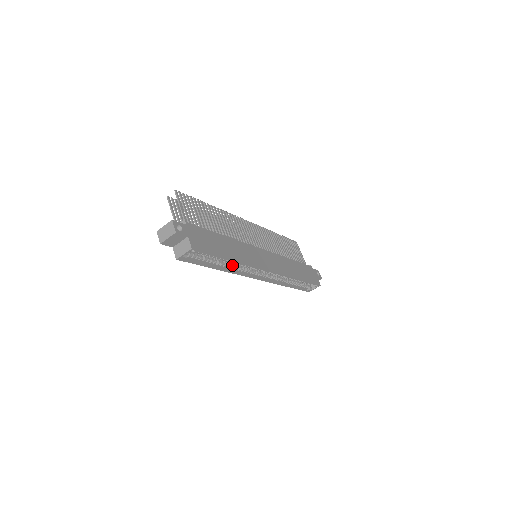
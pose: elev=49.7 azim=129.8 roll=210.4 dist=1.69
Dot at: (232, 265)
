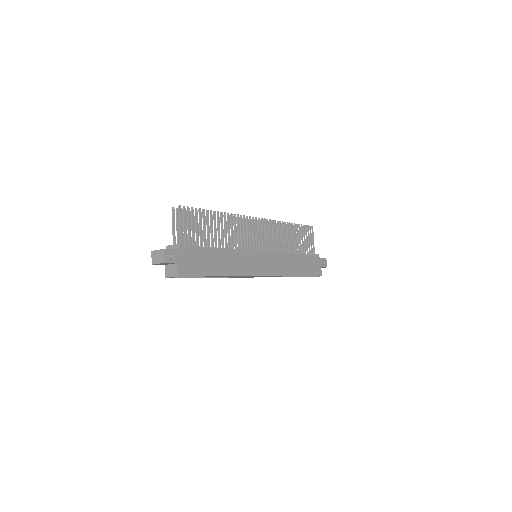
Dot at: occluded
